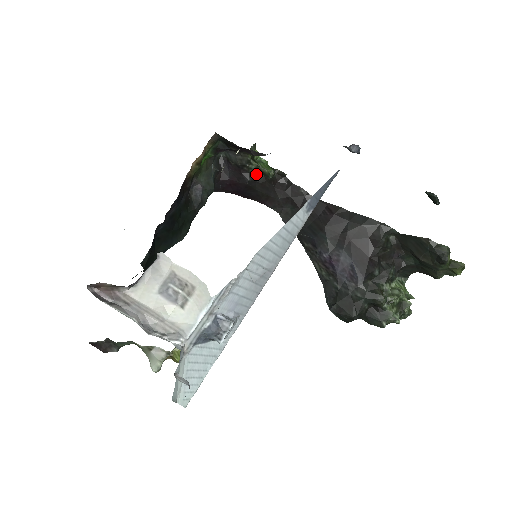
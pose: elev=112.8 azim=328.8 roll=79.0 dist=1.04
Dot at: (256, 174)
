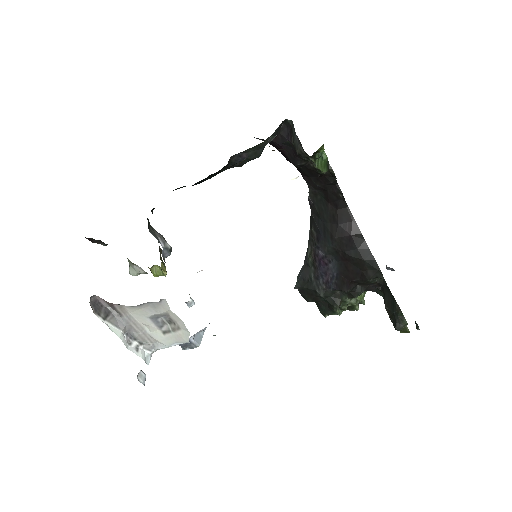
Dot at: occluded
